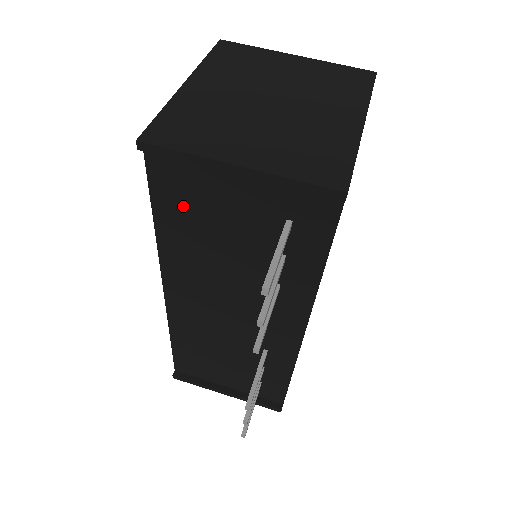
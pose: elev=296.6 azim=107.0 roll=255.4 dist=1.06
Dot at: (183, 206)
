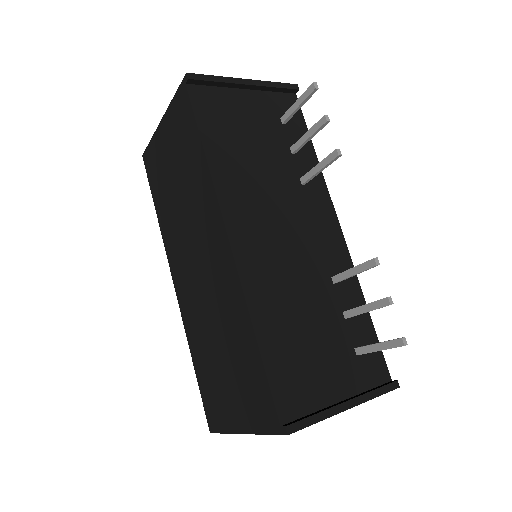
Dot at: (221, 127)
